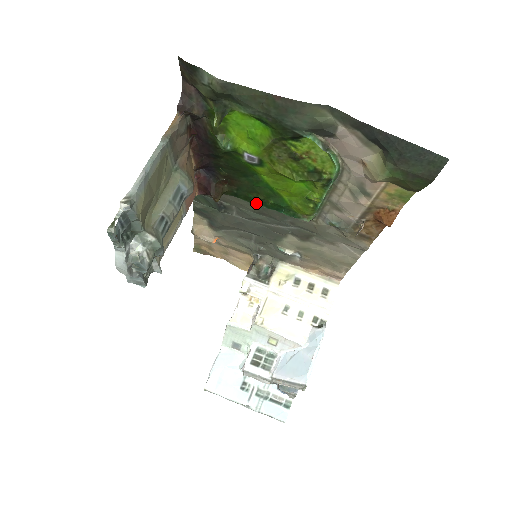
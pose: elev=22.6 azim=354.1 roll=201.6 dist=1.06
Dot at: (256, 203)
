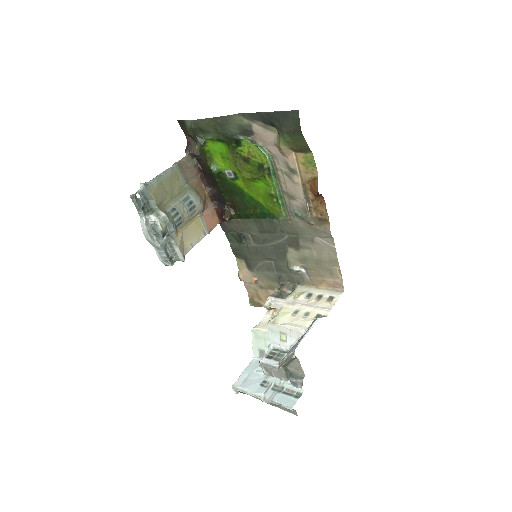
Dot at: (252, 218)
